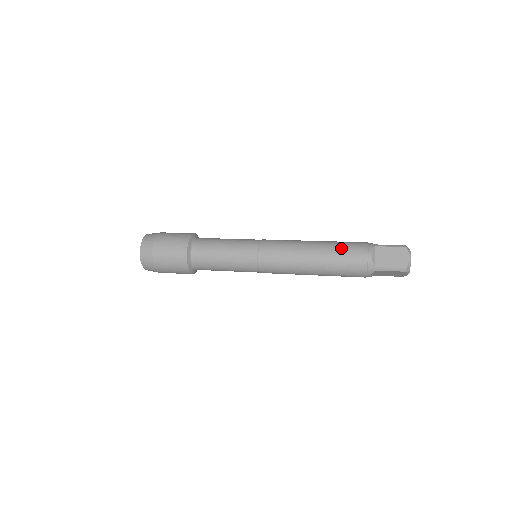
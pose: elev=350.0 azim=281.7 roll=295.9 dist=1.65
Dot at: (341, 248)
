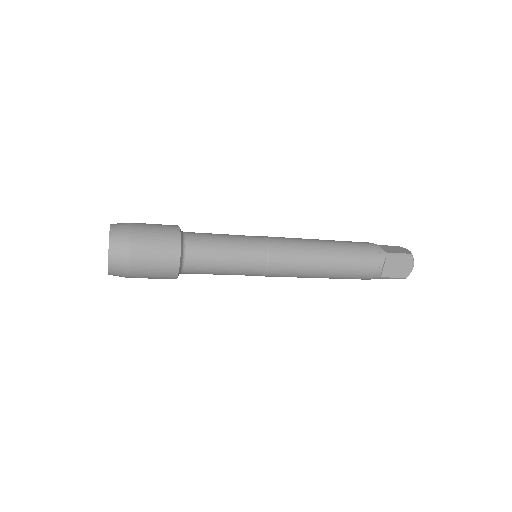
Dot at: (356, 260)
